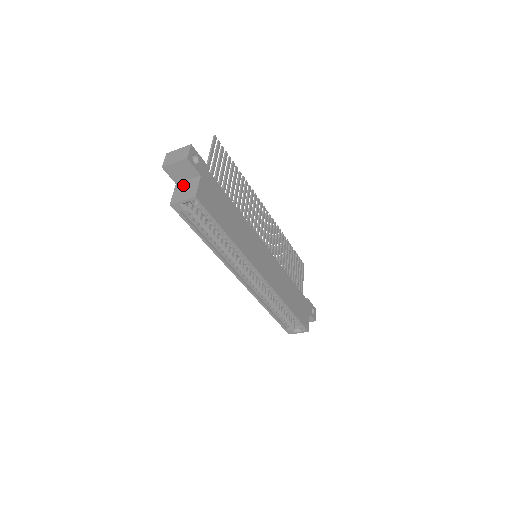
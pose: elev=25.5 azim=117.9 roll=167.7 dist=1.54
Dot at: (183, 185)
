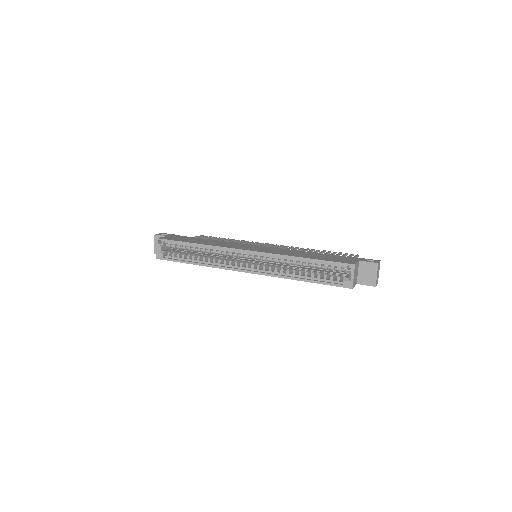
Dot at: occluded
